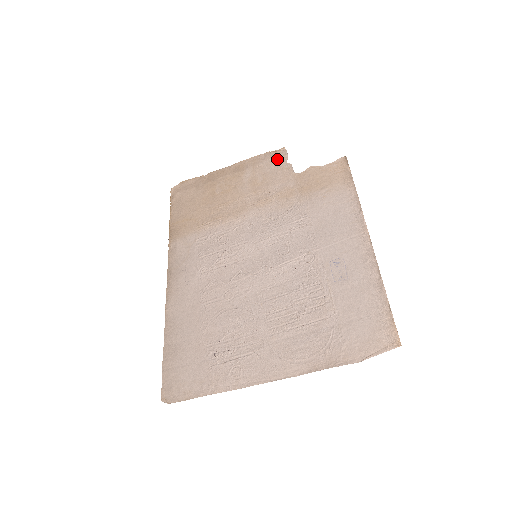
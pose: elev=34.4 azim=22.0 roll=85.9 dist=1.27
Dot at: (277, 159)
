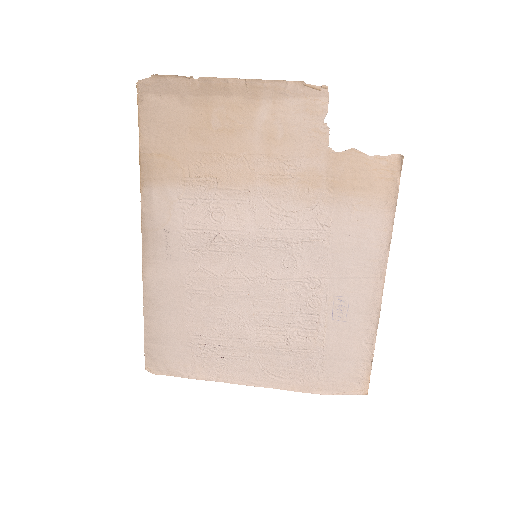
Dot at: (311, 106)
